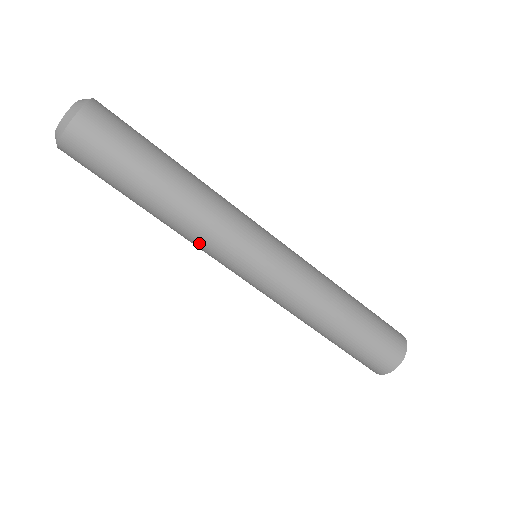
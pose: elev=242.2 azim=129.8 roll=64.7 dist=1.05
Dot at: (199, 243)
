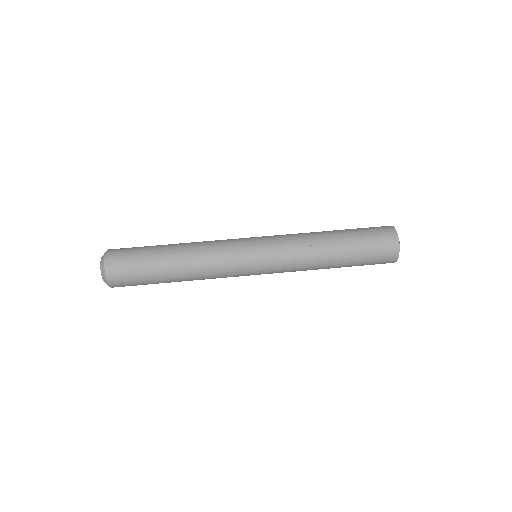
Dot at: (215, 269)
